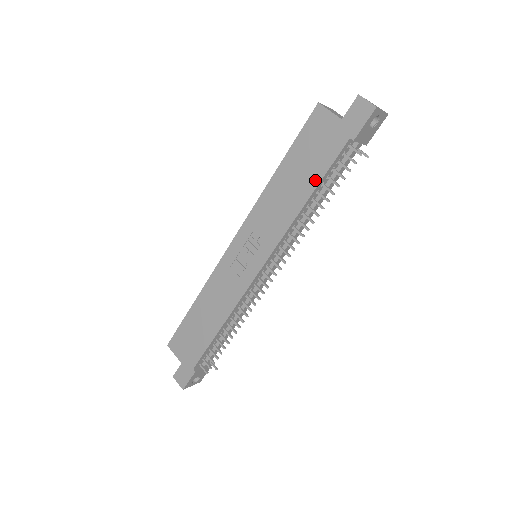
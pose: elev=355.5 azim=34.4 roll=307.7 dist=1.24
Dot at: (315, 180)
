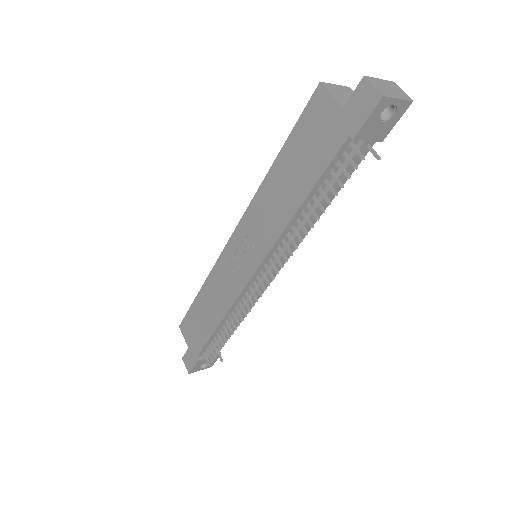
Dot at: (309, 183)
